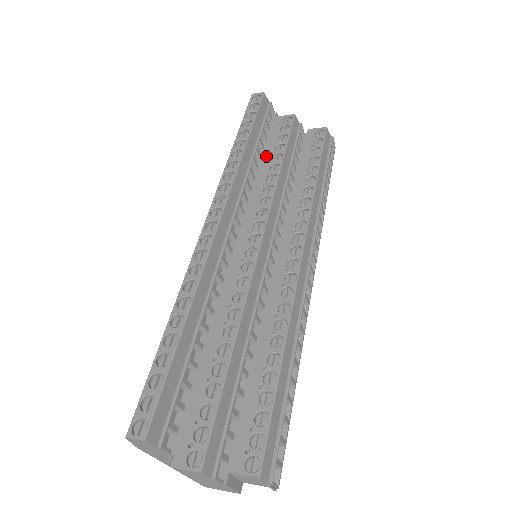
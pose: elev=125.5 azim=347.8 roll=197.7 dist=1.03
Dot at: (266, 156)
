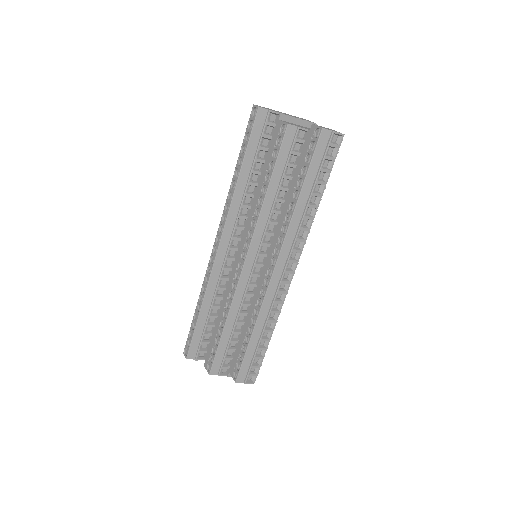
Dot at: (263, 173)
